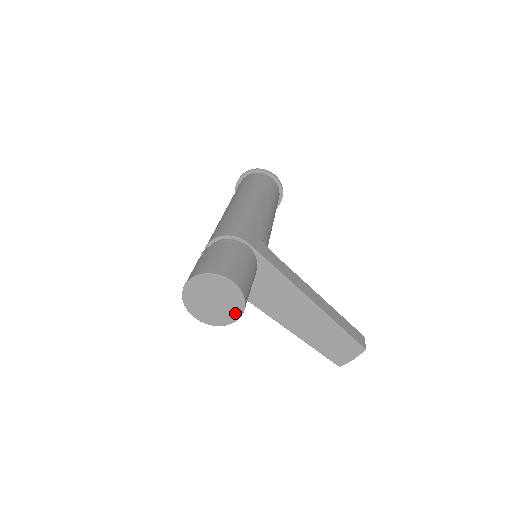
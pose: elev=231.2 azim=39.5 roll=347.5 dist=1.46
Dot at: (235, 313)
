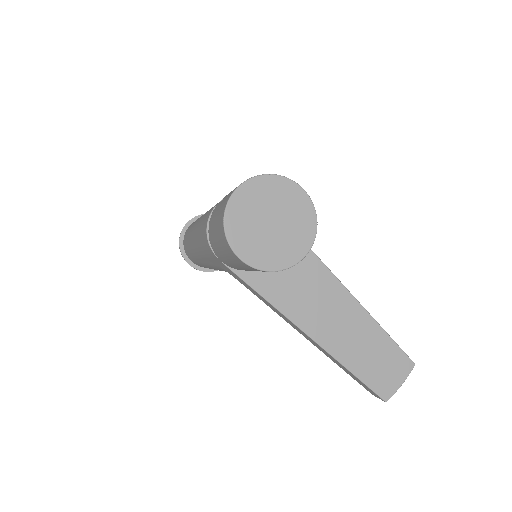
Dot at: (302, 244)
